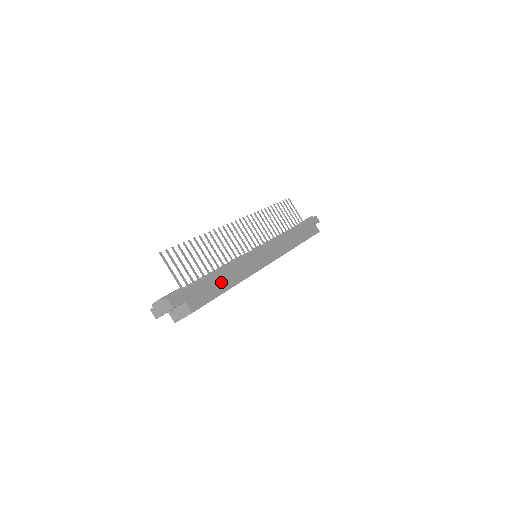
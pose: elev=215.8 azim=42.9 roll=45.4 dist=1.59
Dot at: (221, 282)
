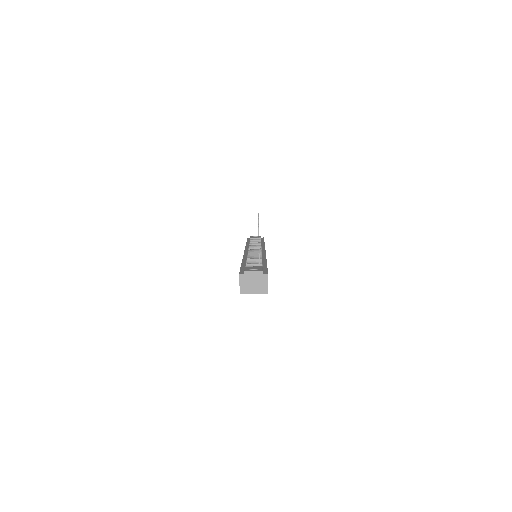
Dot at: occluded
